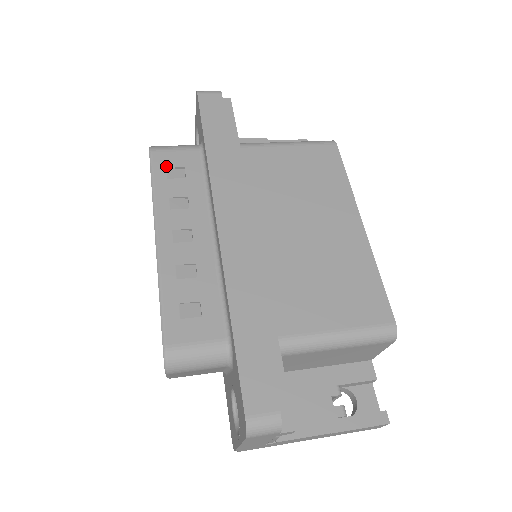
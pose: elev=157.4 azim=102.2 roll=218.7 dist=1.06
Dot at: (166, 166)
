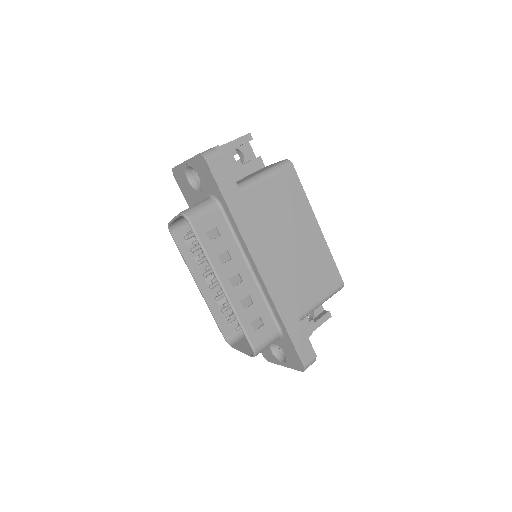
Dot at: (205, 231)
